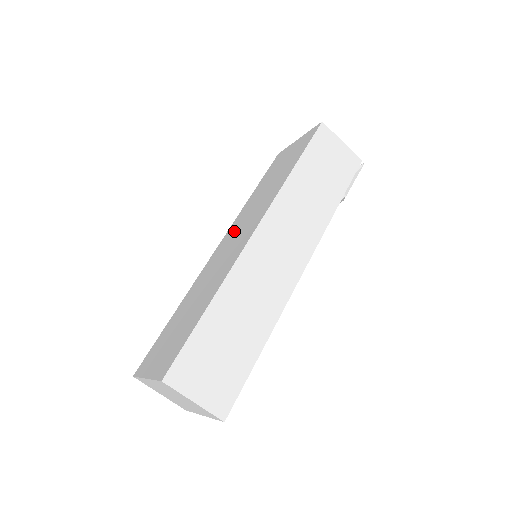
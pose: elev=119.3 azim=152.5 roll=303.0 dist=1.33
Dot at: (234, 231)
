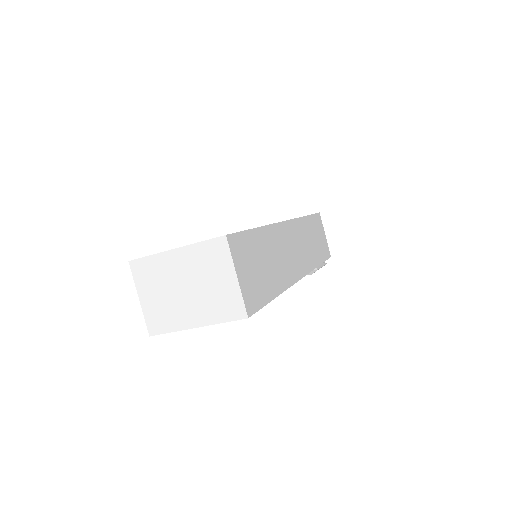
Dot at: occluded
